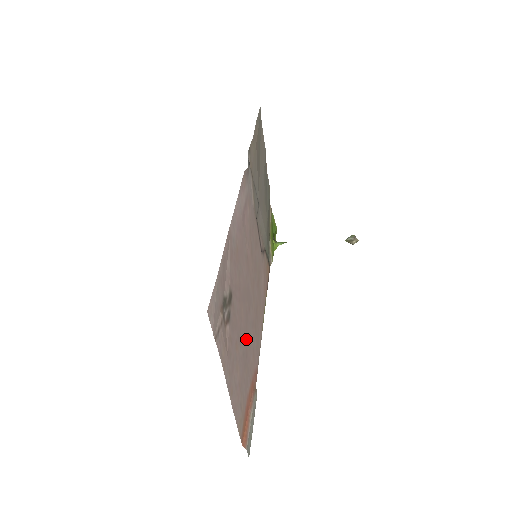
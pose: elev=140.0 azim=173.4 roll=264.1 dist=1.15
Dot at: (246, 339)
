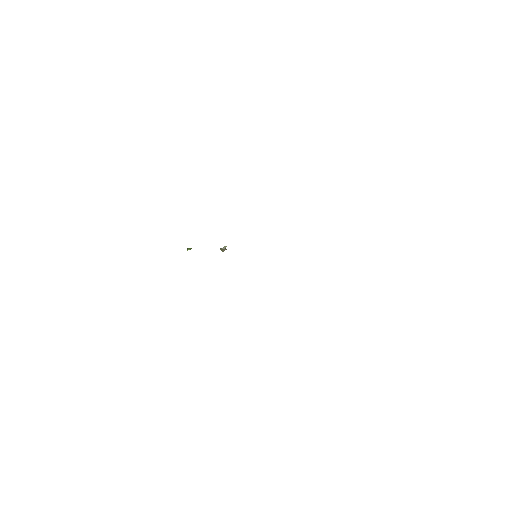
Dot at: occluded
